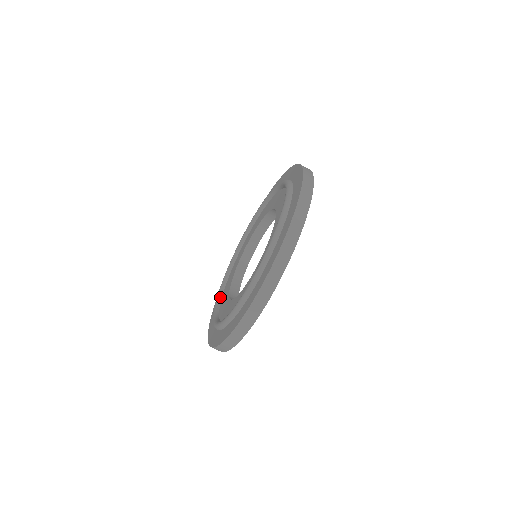
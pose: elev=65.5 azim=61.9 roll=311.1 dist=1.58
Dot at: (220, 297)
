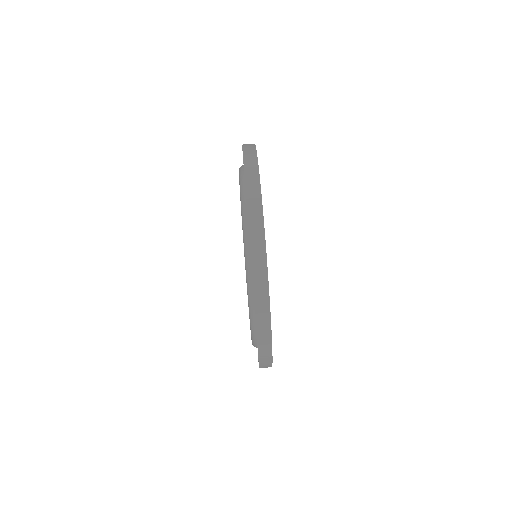
Dot at: occluded
